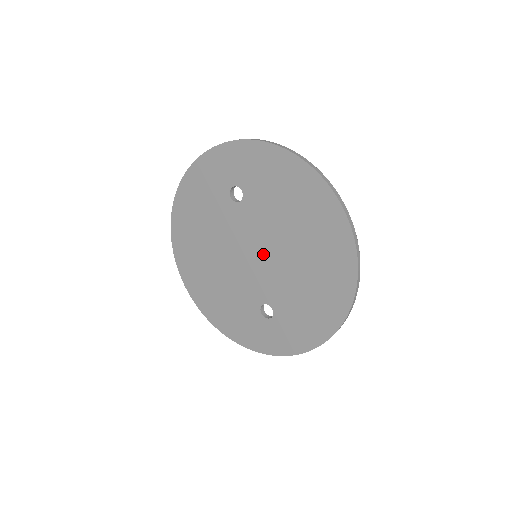
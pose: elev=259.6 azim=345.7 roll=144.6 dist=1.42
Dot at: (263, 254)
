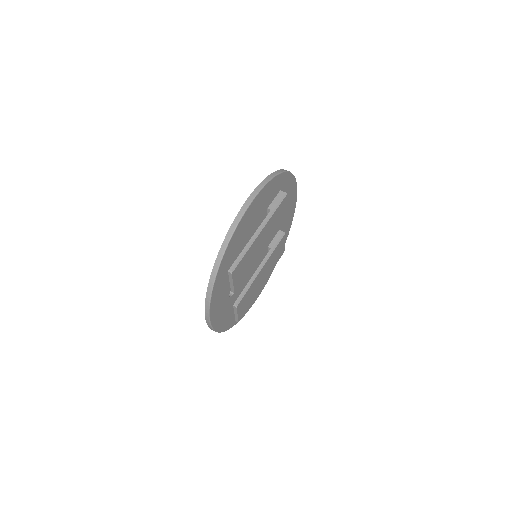
Dot at: occluded
